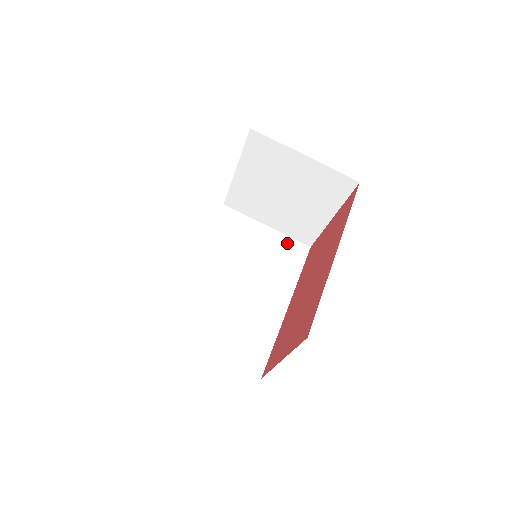
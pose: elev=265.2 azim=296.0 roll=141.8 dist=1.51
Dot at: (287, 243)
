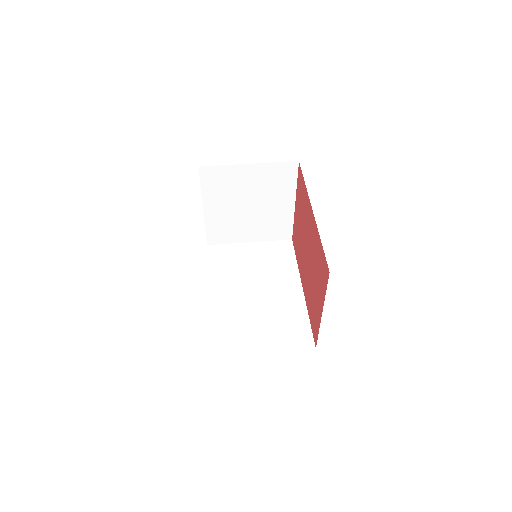
Dot at: (272, 246)
